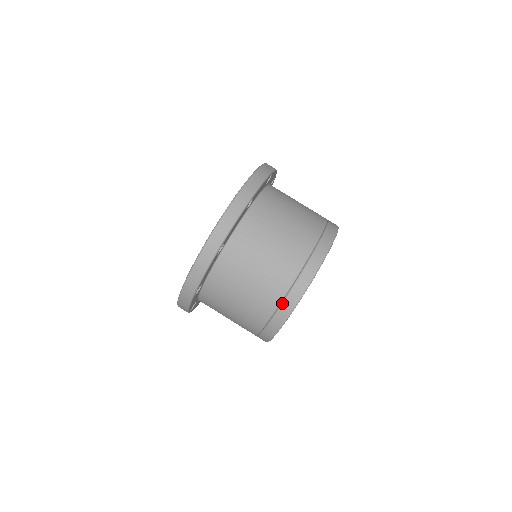
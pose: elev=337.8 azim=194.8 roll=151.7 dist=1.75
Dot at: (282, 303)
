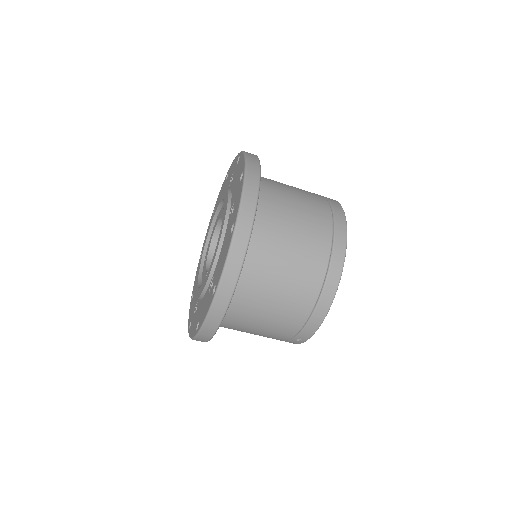
Dot at: (334, 226)
